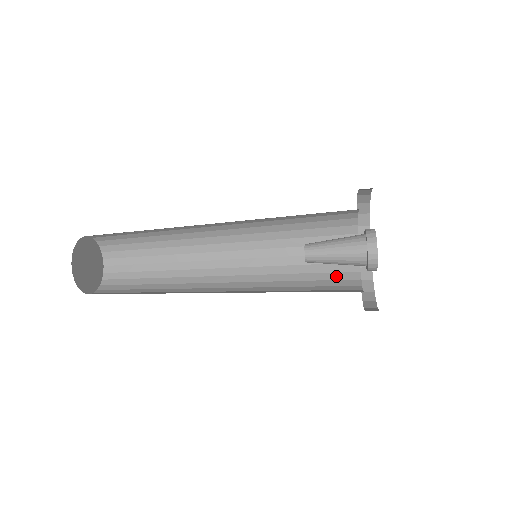
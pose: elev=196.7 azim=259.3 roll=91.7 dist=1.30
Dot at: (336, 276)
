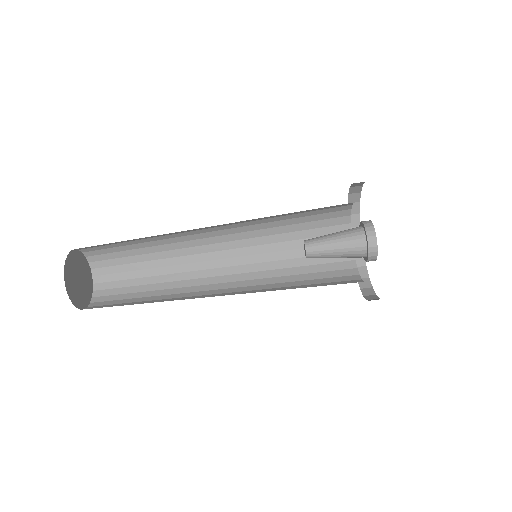
Dot at: (333, 267)
